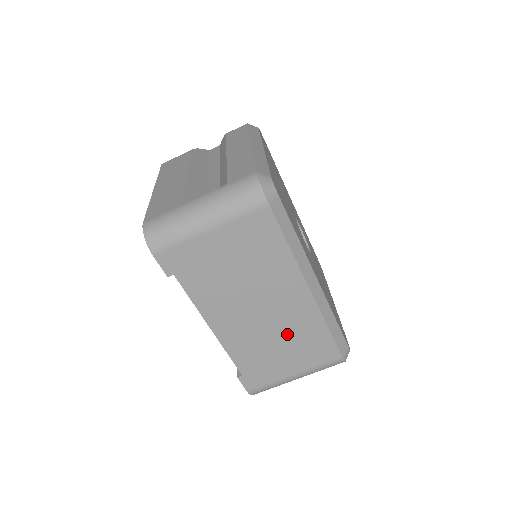
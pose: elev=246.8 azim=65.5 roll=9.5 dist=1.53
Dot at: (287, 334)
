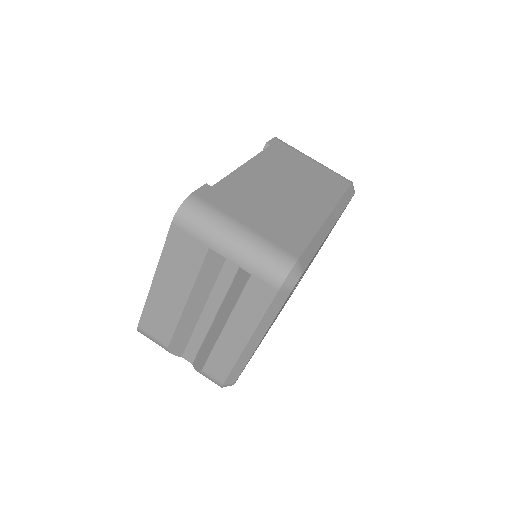
Dot at: (282, 210)
